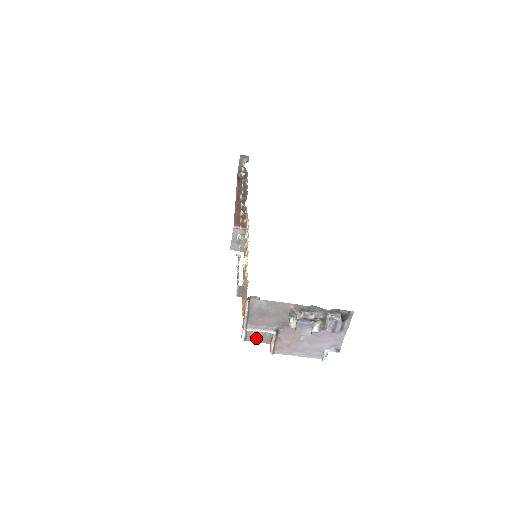
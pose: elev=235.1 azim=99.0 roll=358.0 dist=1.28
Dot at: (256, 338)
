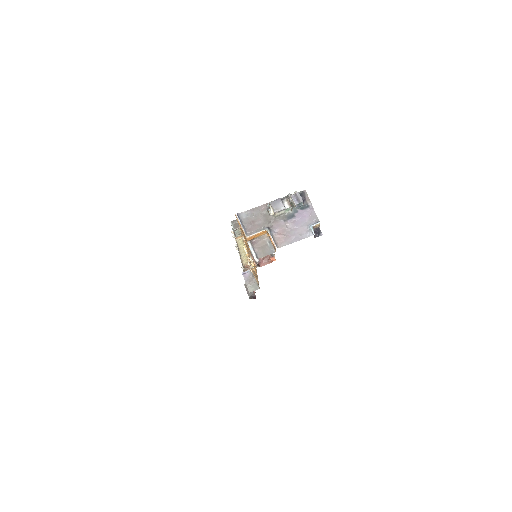
Dot at: (264, 253)
